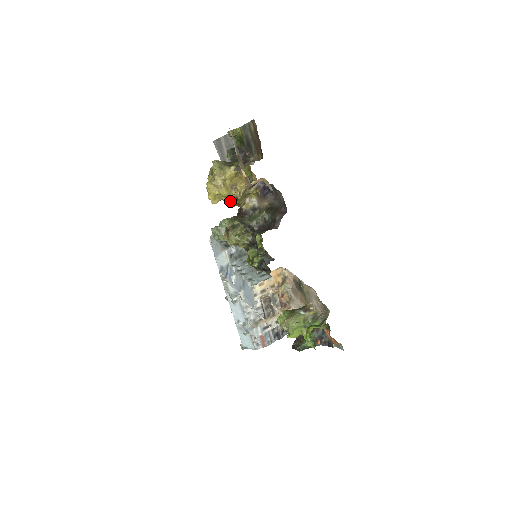
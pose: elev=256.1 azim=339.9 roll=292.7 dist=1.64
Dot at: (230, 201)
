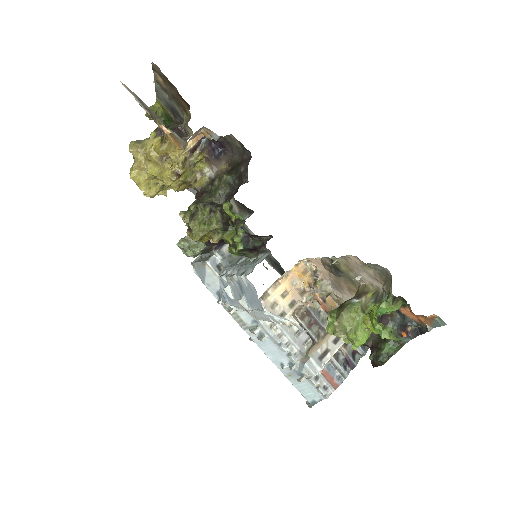
Dot at: (170, 181)
